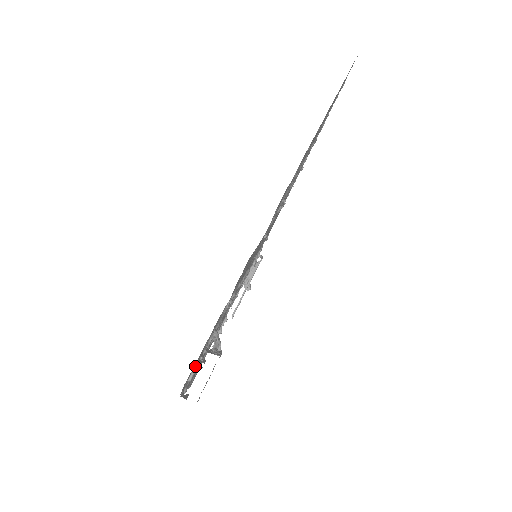
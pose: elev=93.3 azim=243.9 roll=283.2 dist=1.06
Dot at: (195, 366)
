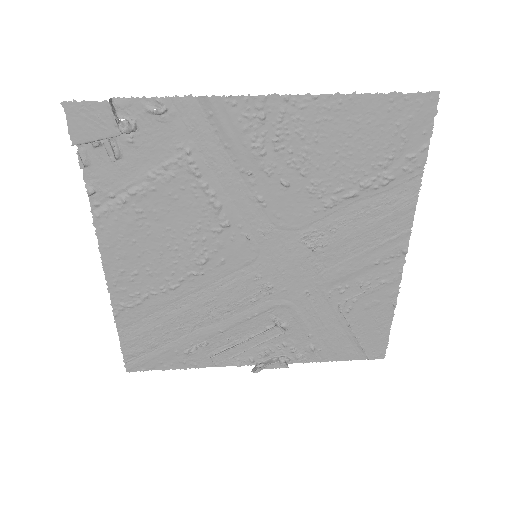
Dot at: (114, 186)
